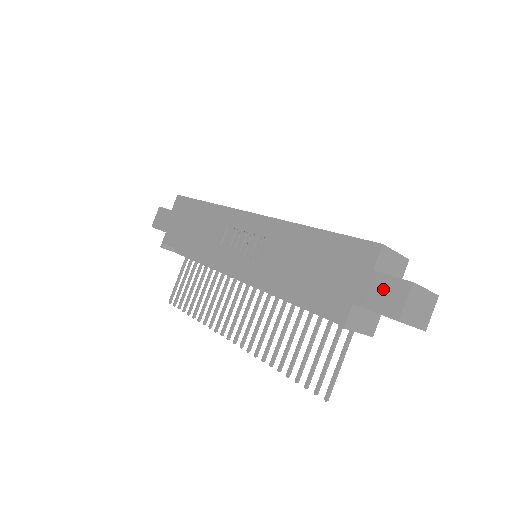
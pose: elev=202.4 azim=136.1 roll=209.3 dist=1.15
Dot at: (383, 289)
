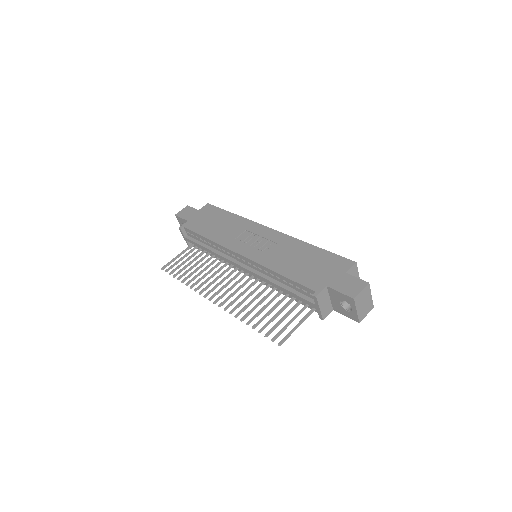
Dot at: (349, 282)
